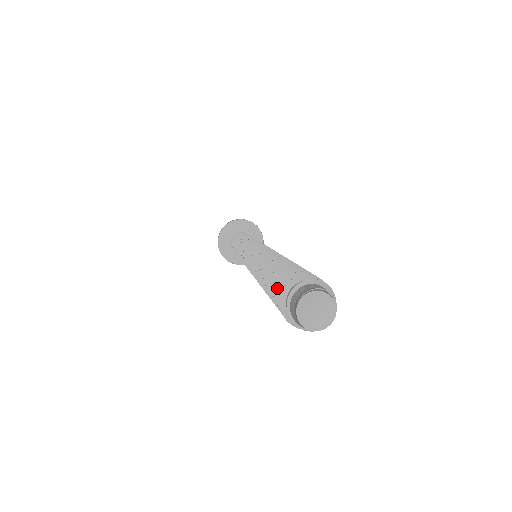
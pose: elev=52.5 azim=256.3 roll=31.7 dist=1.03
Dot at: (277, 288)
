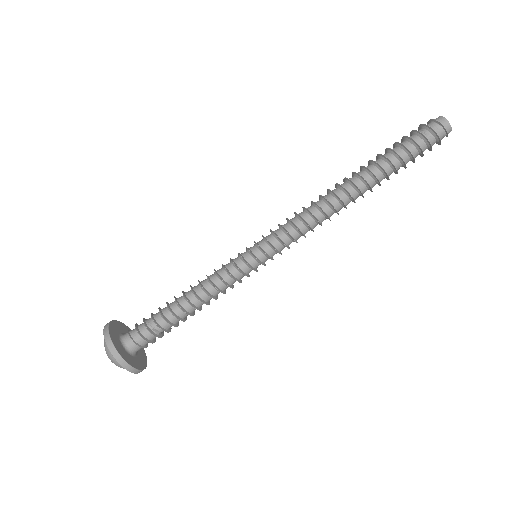
Dot at: (404, 138)
